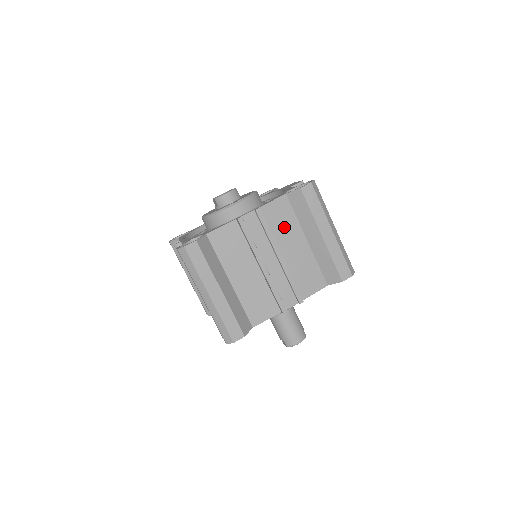
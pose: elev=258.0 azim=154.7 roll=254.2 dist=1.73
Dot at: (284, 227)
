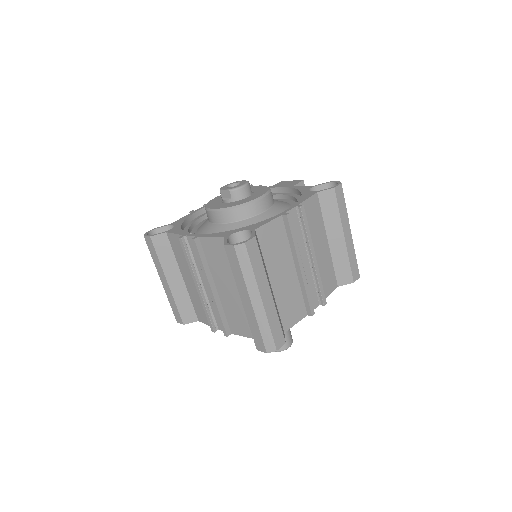
Dot at: (314, 226)
